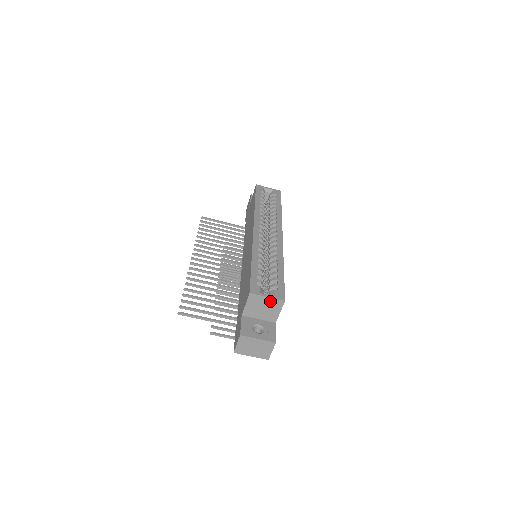
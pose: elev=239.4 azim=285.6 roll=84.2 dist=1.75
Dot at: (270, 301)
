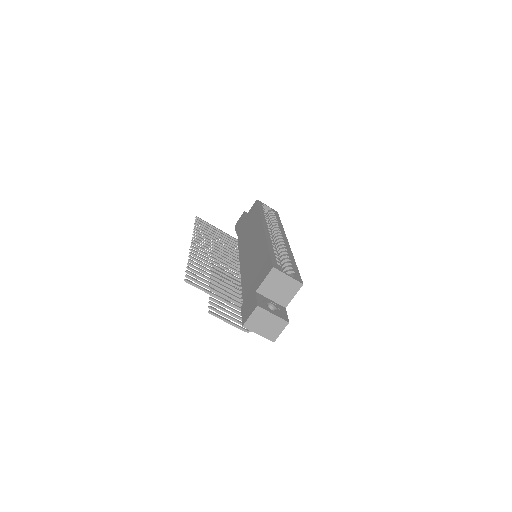
Dot at: (289, 281)
